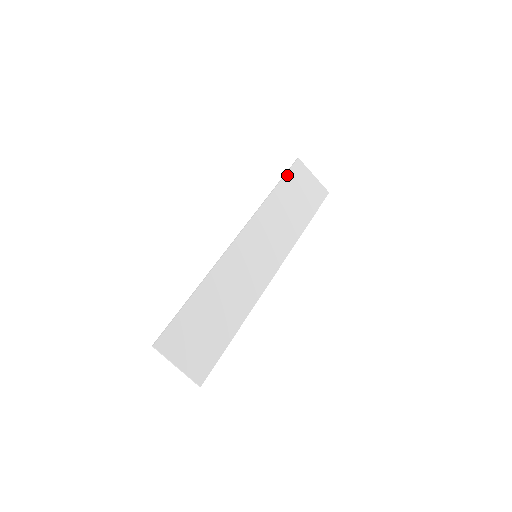
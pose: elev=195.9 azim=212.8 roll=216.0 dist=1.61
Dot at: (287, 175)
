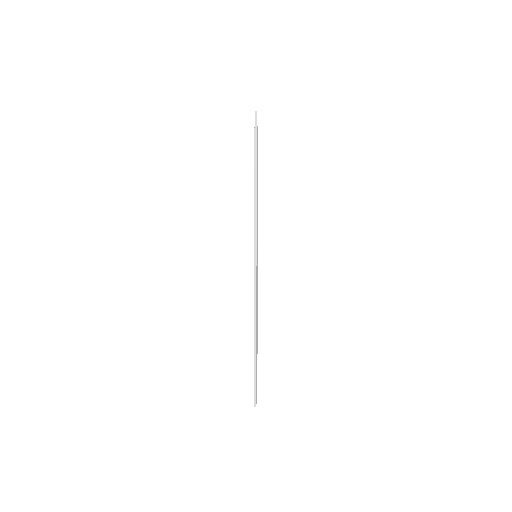
Dot at: occluded
